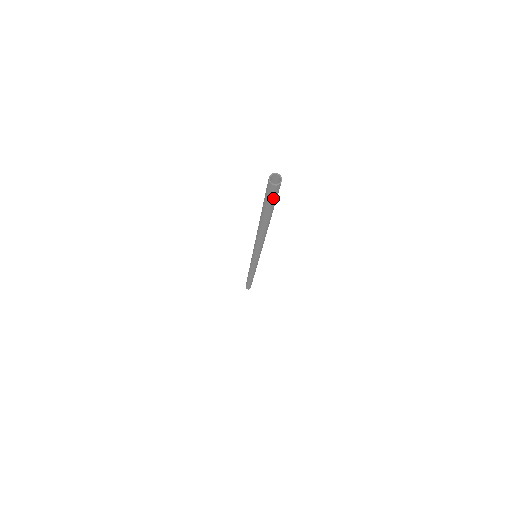
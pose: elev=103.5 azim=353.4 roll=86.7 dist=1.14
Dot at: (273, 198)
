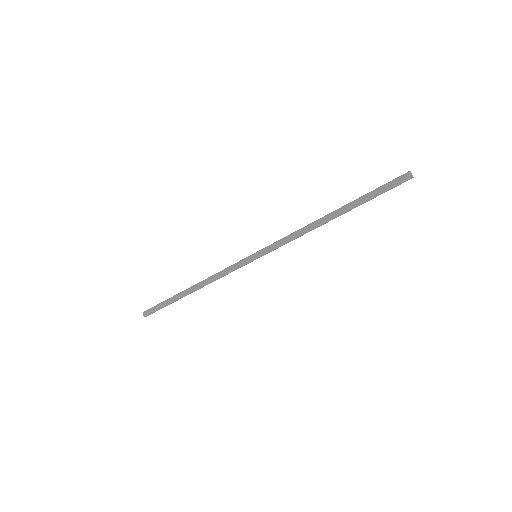
Dot at: occluded
